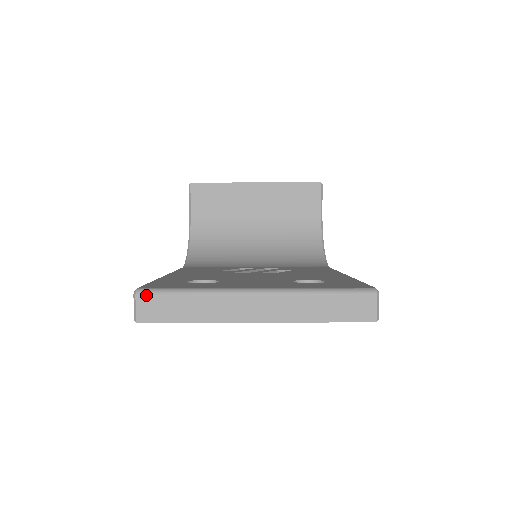
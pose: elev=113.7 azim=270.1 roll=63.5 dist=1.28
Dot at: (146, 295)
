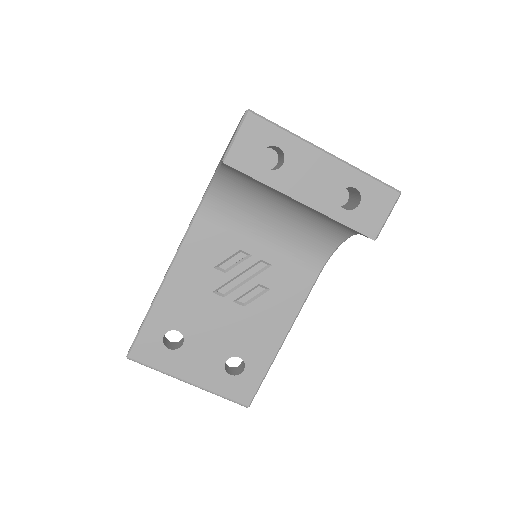
Dot at: occluded
